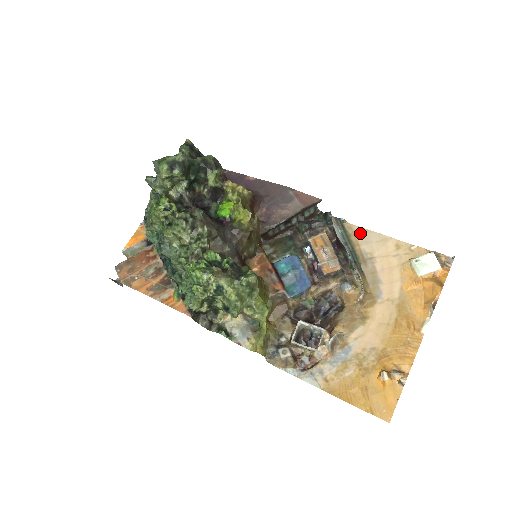
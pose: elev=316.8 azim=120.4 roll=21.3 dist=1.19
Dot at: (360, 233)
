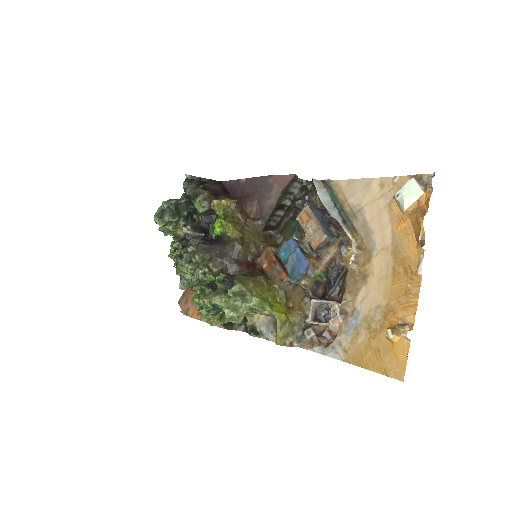
Dot at: (346, 187)
